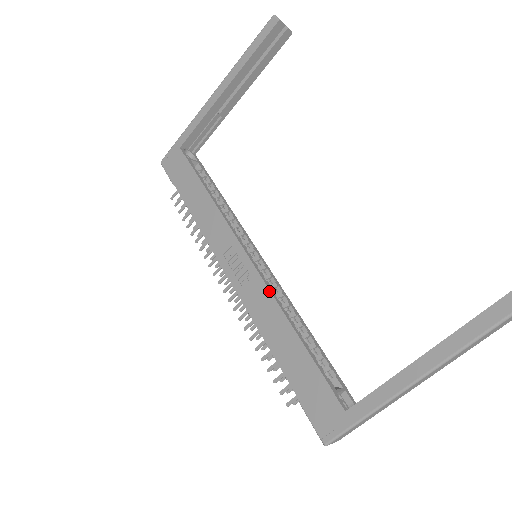
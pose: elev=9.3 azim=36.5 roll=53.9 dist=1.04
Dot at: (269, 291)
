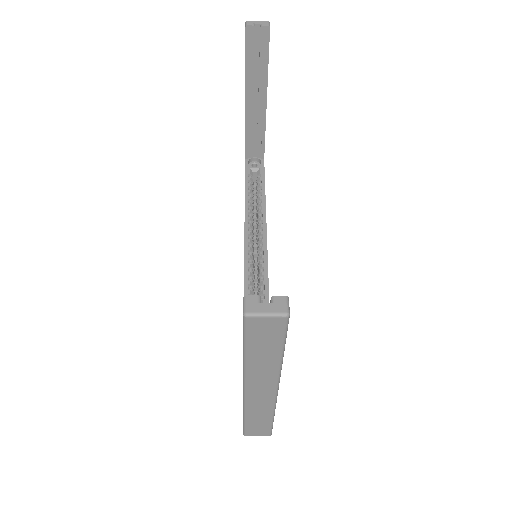
Dot at: (244, 290)
